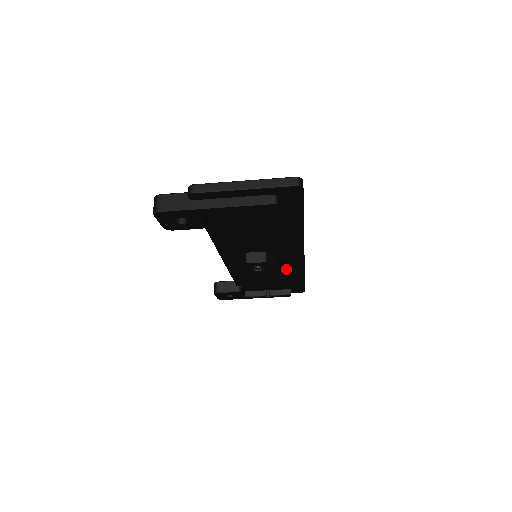
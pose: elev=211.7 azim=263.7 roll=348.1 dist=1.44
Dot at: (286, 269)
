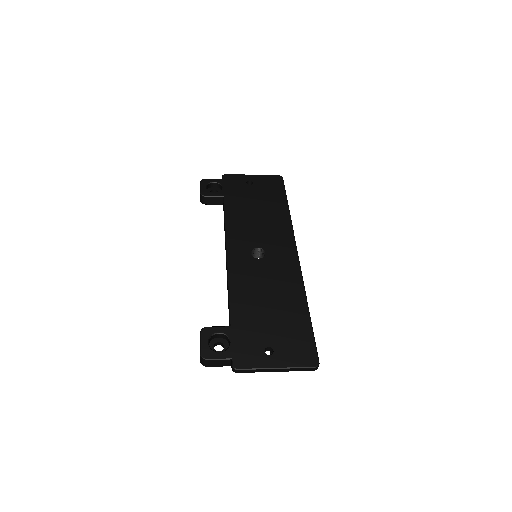
Dot at: occluded
